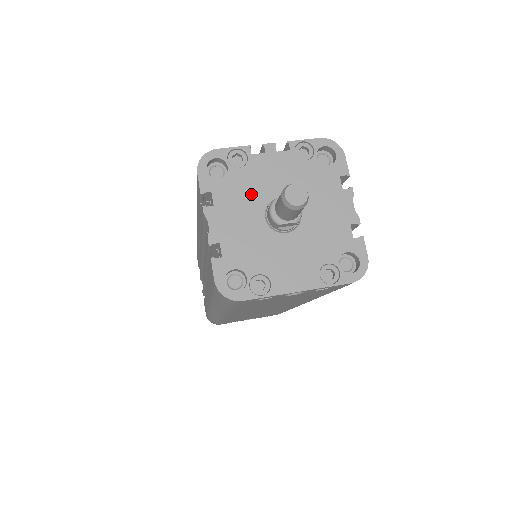
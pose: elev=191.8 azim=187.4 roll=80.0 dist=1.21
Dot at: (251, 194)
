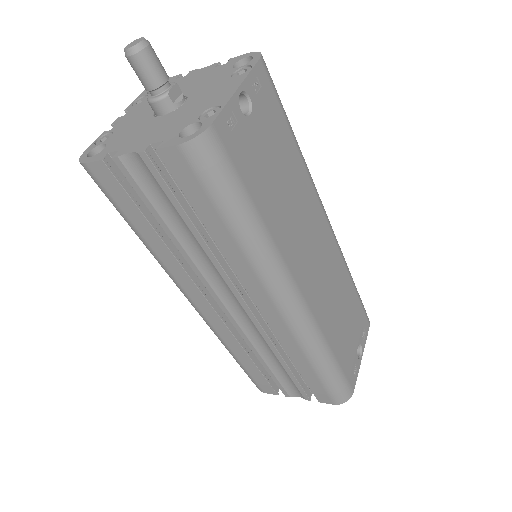
Dot at: (136, 127)
